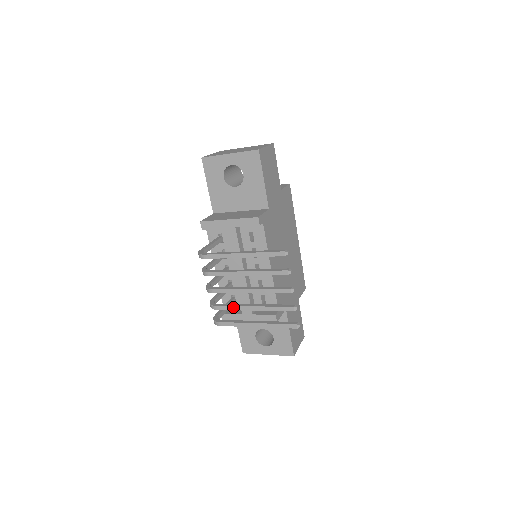
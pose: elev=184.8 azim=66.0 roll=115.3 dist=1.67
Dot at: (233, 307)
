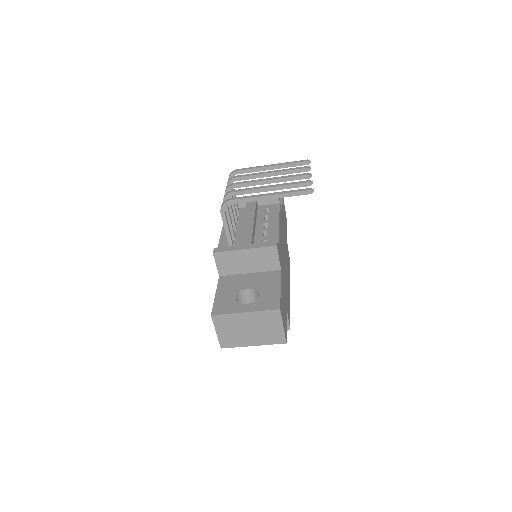
Dot at: (250, 188)
